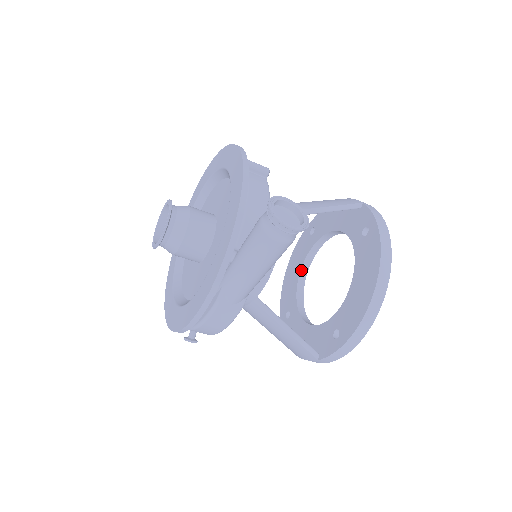
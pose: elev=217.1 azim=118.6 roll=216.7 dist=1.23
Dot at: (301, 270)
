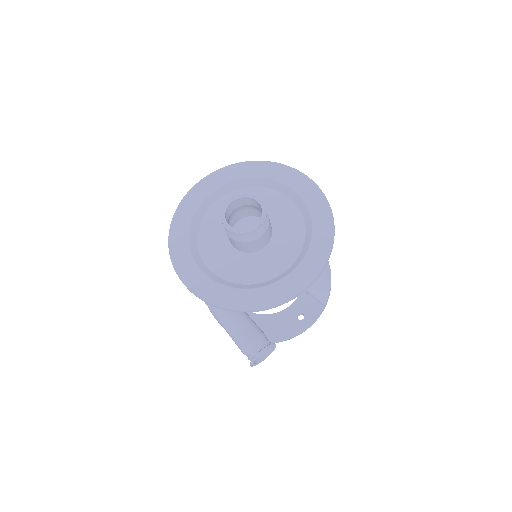
Dot at: occluded
